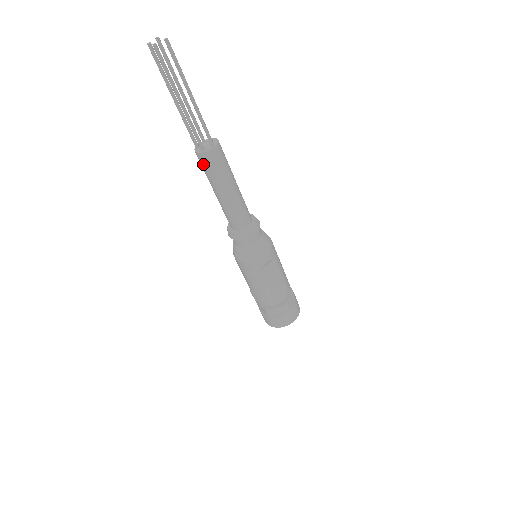
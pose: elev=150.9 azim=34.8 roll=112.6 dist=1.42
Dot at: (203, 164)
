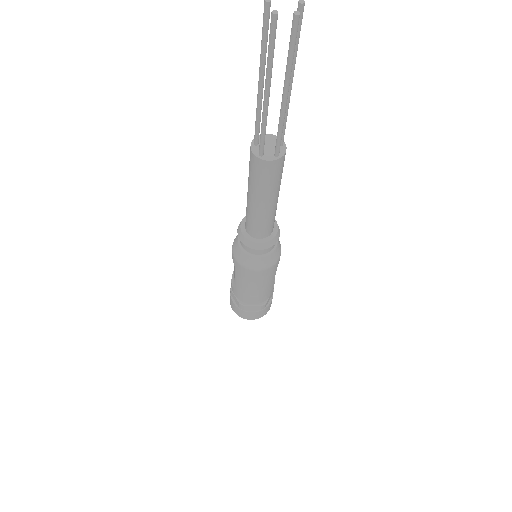
Dot at: (271, 173)
